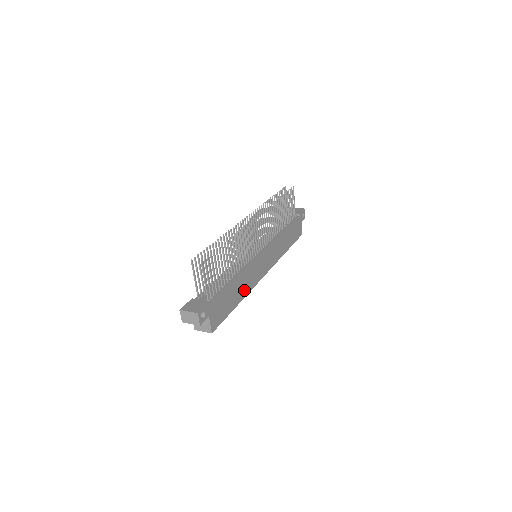
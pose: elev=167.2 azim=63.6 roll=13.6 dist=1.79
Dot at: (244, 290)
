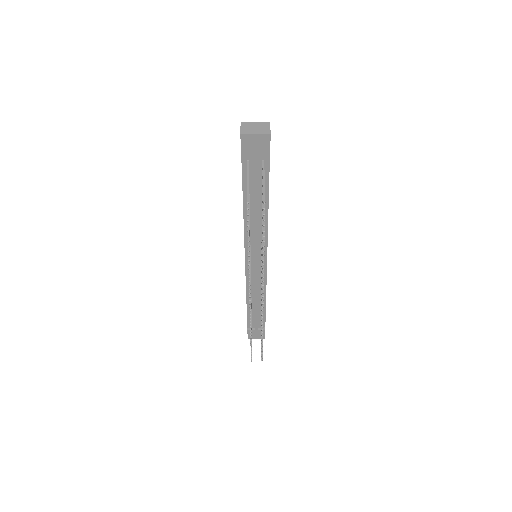
Dot at: occluded
